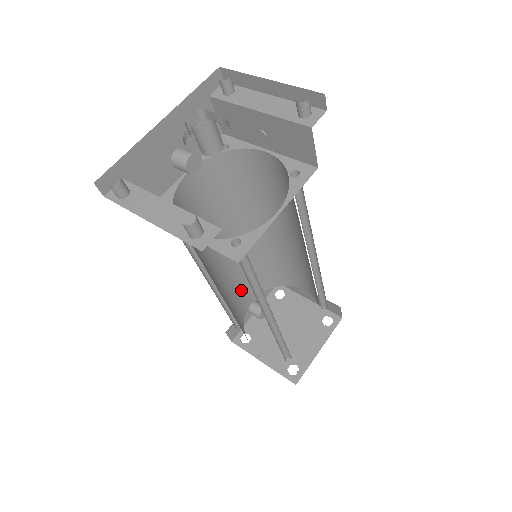
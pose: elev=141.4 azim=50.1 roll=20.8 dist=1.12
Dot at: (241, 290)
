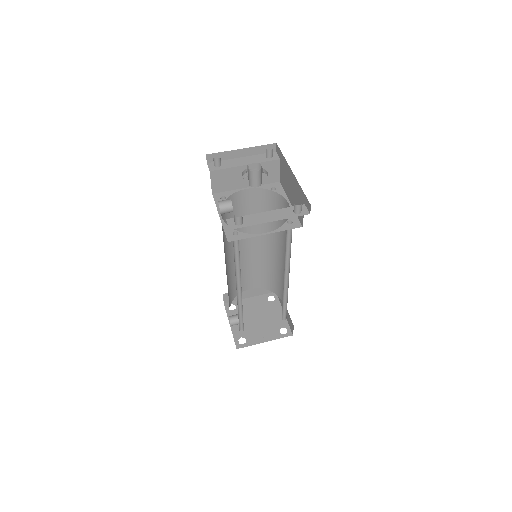
Dot at: occluded
